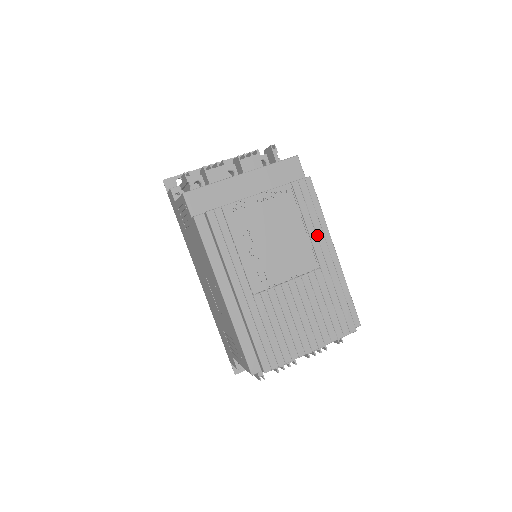
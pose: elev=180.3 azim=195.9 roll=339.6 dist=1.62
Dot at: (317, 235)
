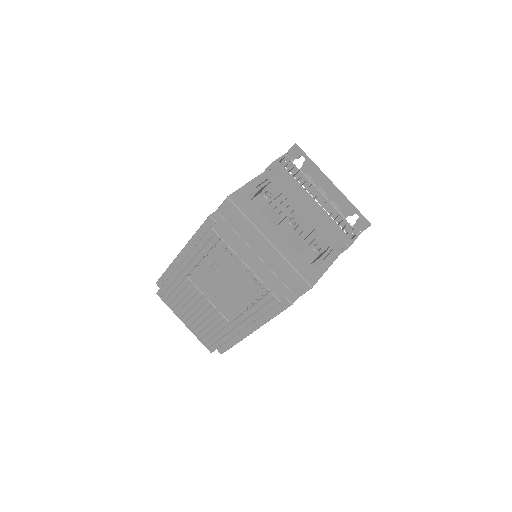
Dot at: (248, 318)
